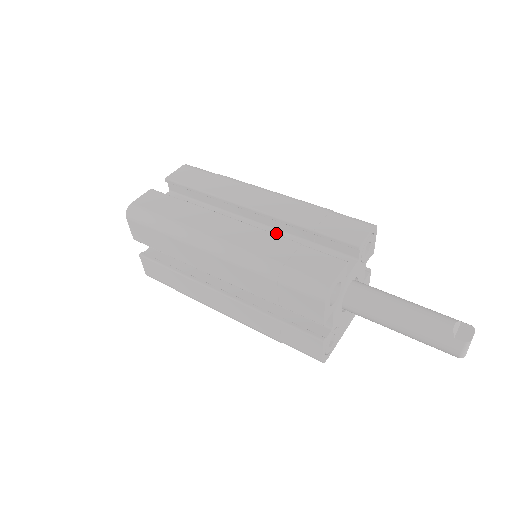
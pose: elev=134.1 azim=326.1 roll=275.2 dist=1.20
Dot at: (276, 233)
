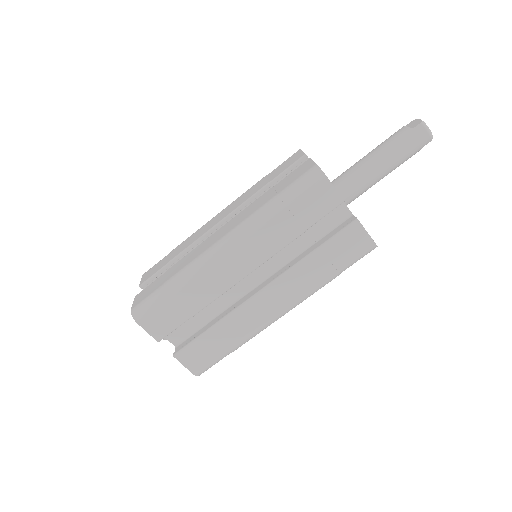
Dot at: occluded
